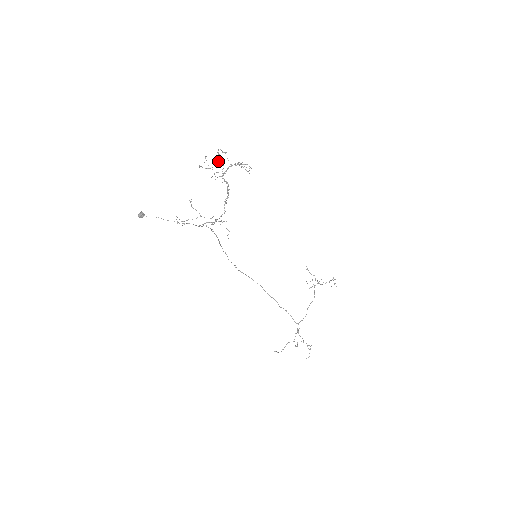
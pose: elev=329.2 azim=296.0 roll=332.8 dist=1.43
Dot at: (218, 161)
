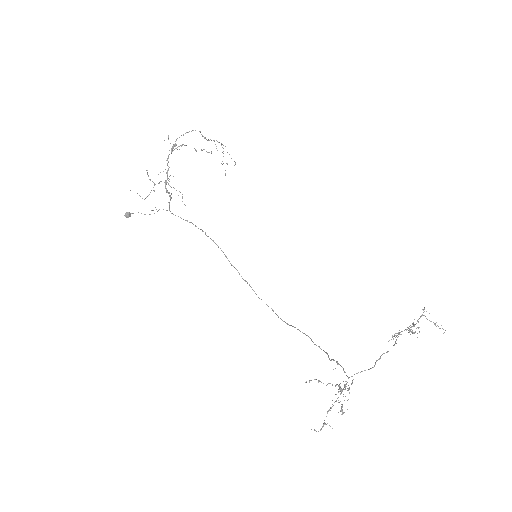
Dot at: occluded
